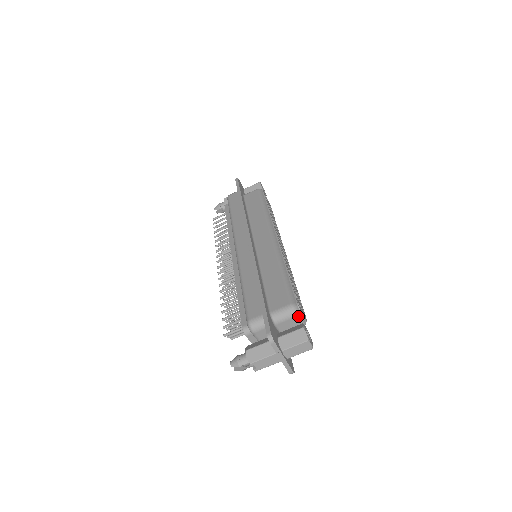
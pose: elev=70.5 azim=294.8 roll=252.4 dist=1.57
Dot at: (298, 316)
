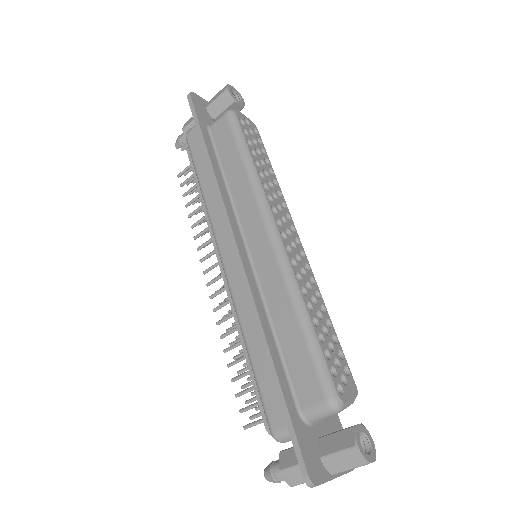
Dot at: (343, 408)
